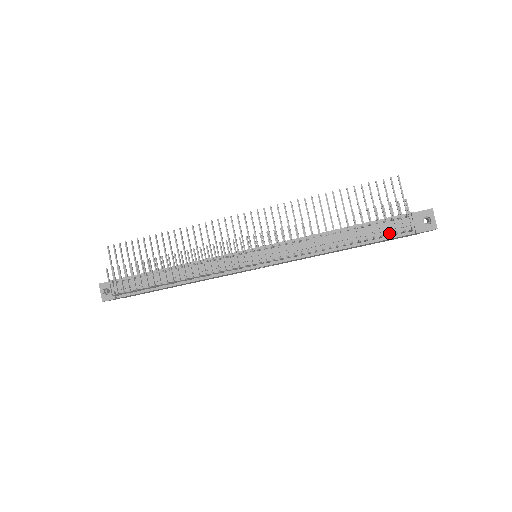
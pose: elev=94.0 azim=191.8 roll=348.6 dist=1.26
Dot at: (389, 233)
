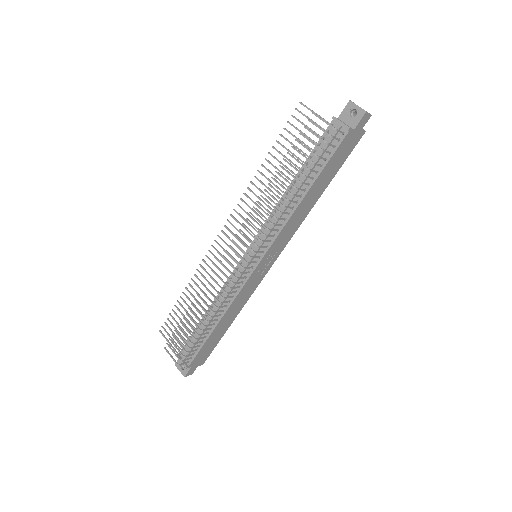
Dot at: (321, 149)
